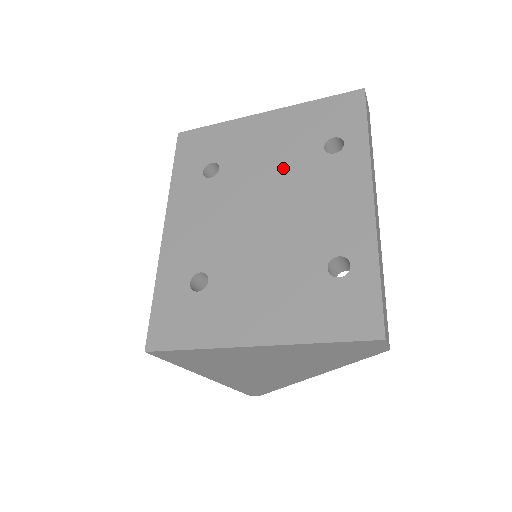
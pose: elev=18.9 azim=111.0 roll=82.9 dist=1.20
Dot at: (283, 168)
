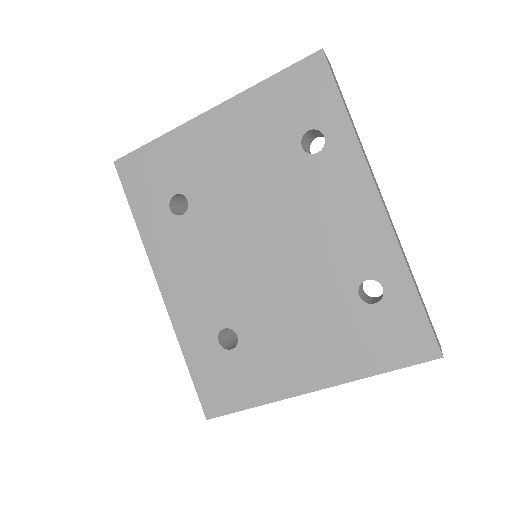
Dot at: (263, 185)
